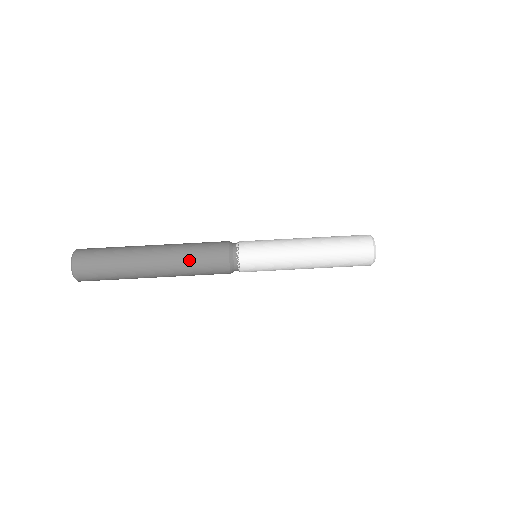
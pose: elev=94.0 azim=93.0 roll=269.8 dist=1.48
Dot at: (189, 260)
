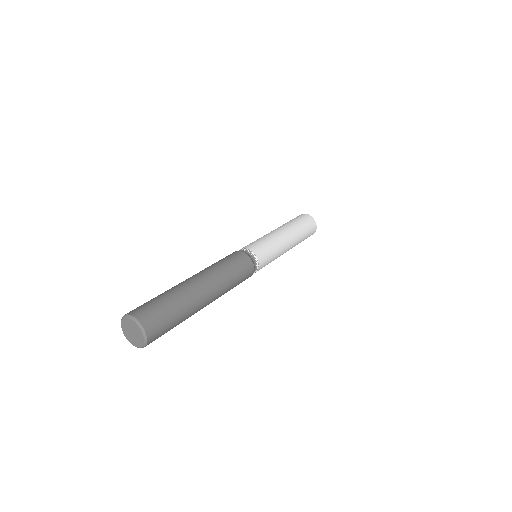
Dot at: (230, 276)
